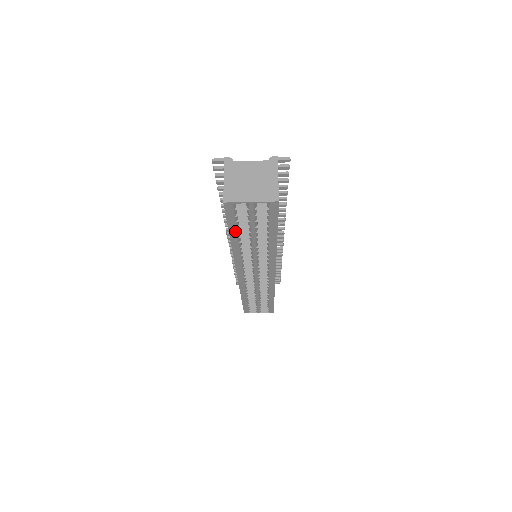
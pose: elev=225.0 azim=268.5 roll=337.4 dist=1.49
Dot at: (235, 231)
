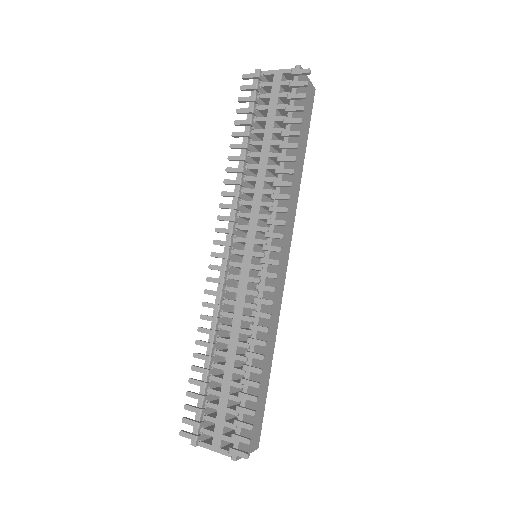
Dot at: occluded
